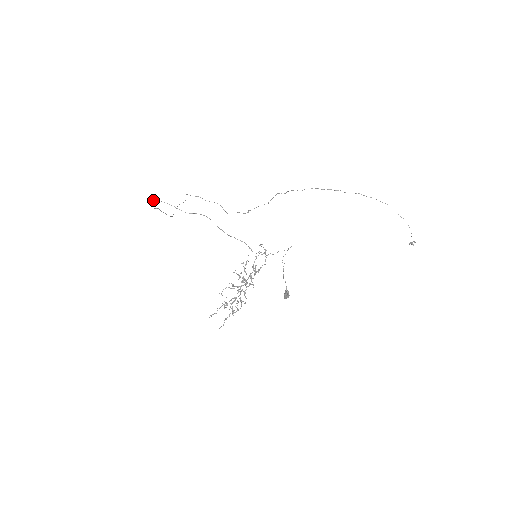
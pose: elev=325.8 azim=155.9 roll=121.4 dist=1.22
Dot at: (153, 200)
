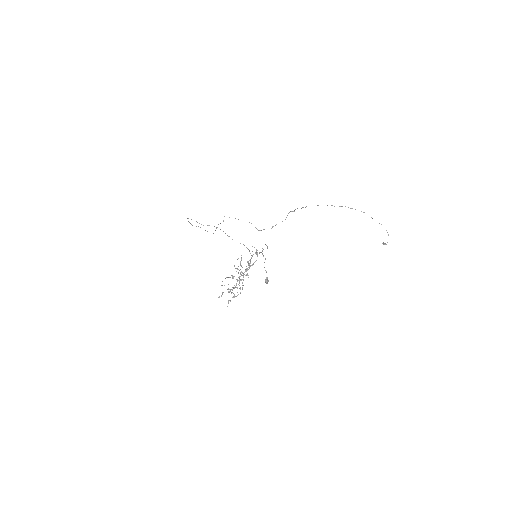
Dot at: occluded
